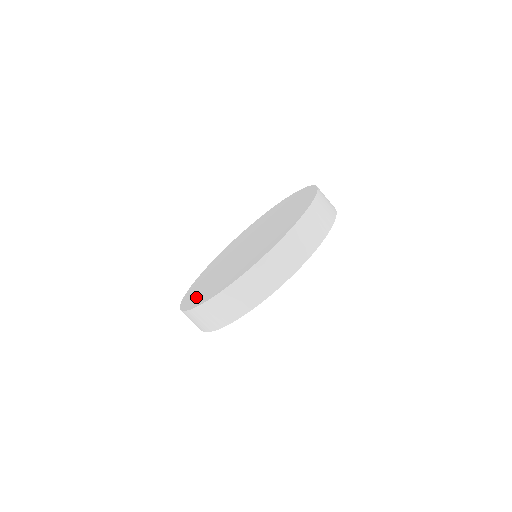
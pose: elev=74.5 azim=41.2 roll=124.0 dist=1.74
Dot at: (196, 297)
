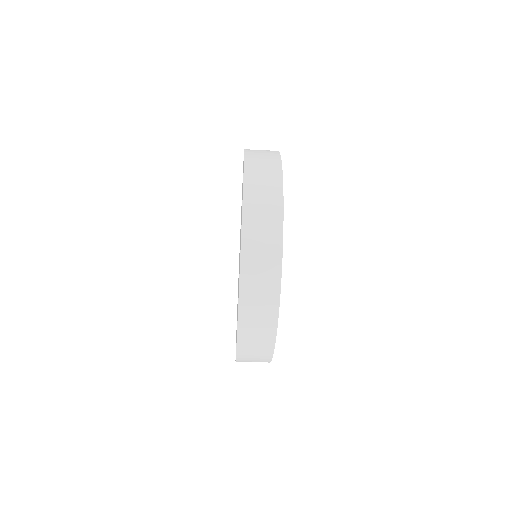
Dot at: occluded
